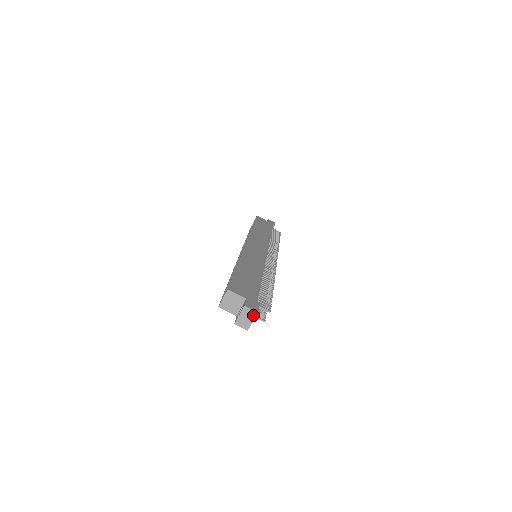
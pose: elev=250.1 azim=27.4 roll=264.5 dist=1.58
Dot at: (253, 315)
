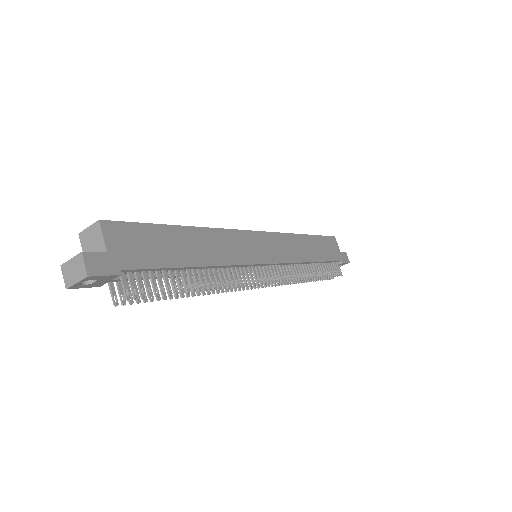
Dot at: (82, 274)
